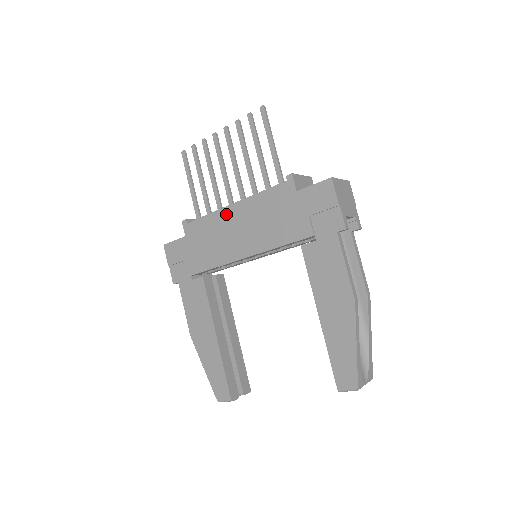
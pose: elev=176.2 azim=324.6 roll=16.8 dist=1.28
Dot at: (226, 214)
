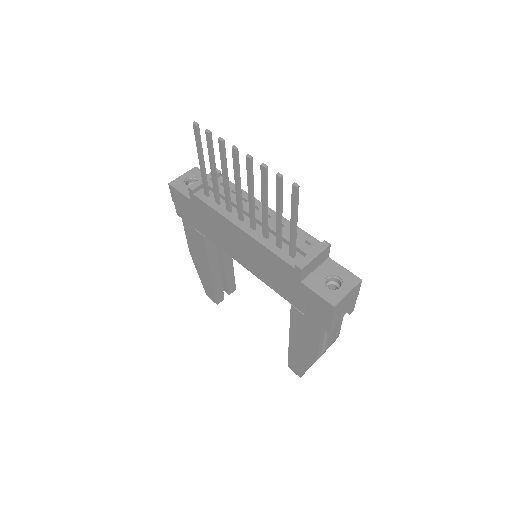
Dot at: (232, 228)
